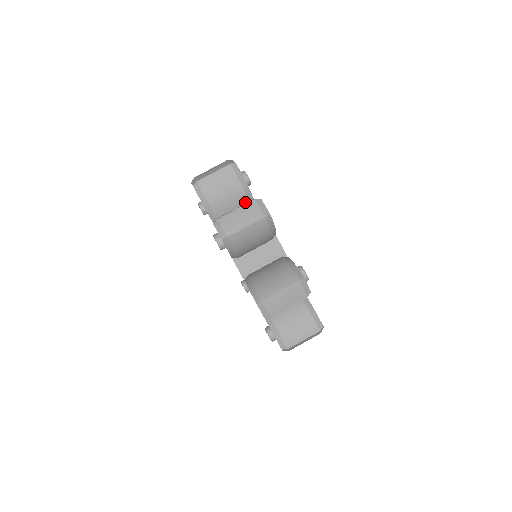
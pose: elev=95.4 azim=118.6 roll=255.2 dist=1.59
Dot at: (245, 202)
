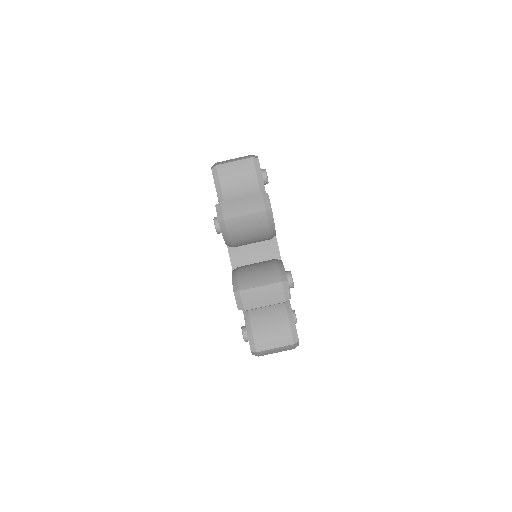
Dot at: occluded
